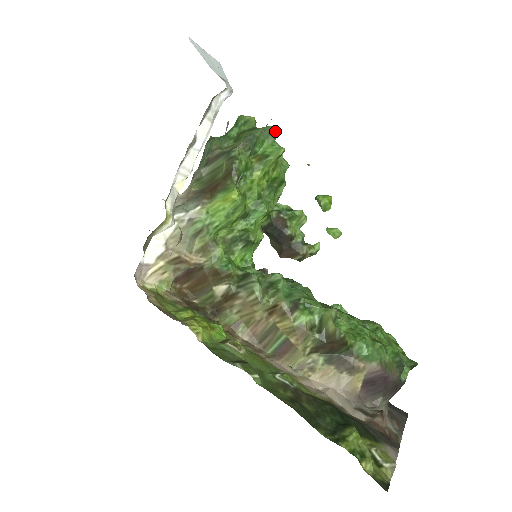
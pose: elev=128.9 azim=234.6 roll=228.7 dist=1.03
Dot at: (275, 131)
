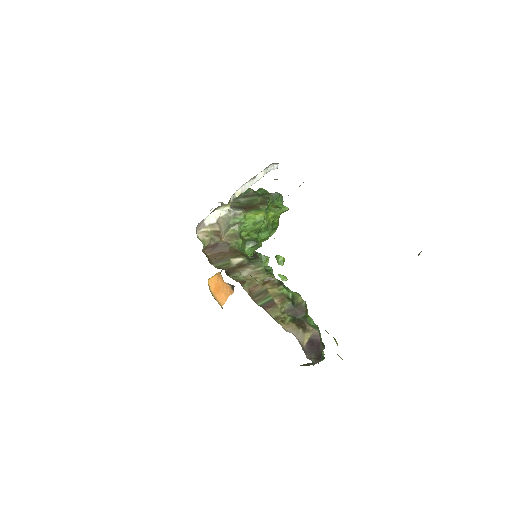
Dot at: (283, 201)
